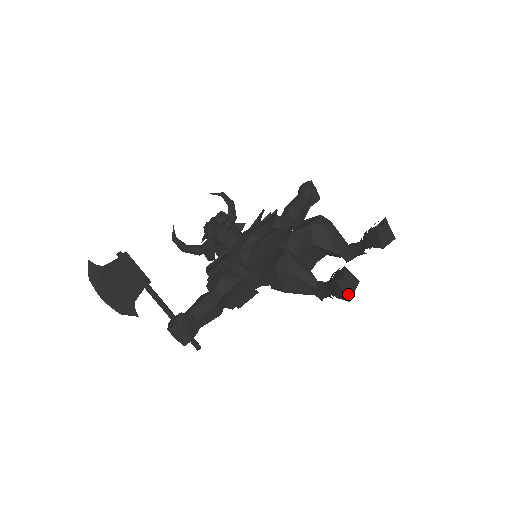
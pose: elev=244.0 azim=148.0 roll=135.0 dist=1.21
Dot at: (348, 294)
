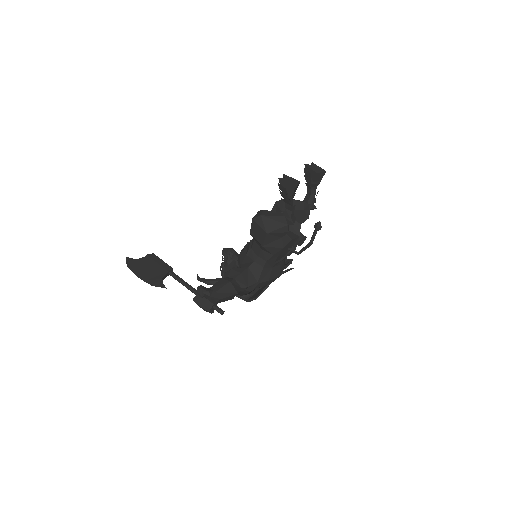
Dot at: (292, 185)
